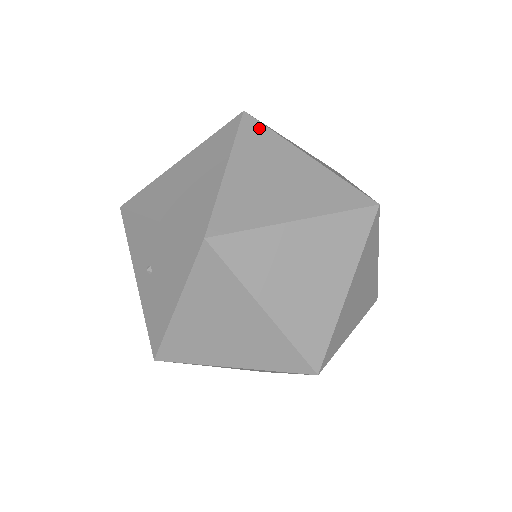
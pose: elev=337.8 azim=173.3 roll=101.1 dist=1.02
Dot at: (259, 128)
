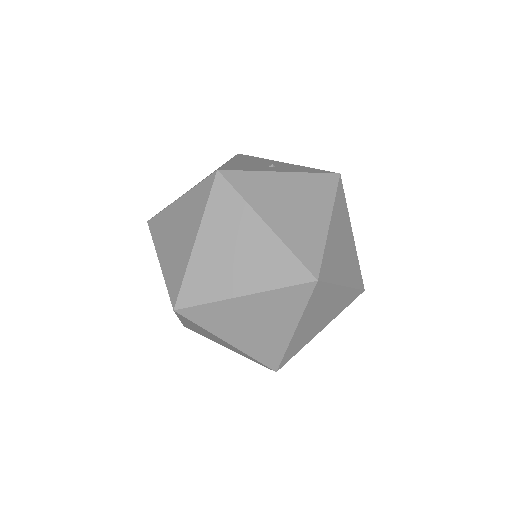
Dot at: (198, 311)
